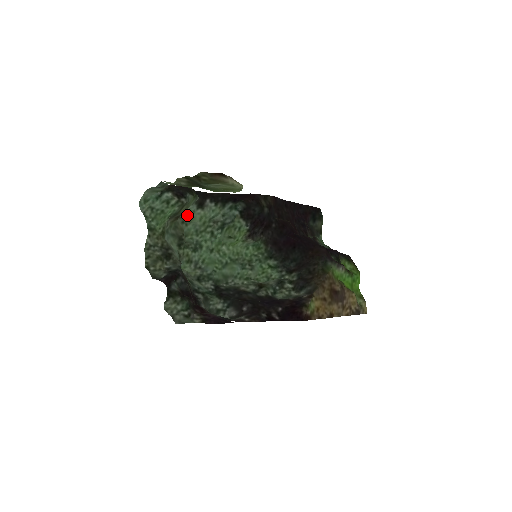
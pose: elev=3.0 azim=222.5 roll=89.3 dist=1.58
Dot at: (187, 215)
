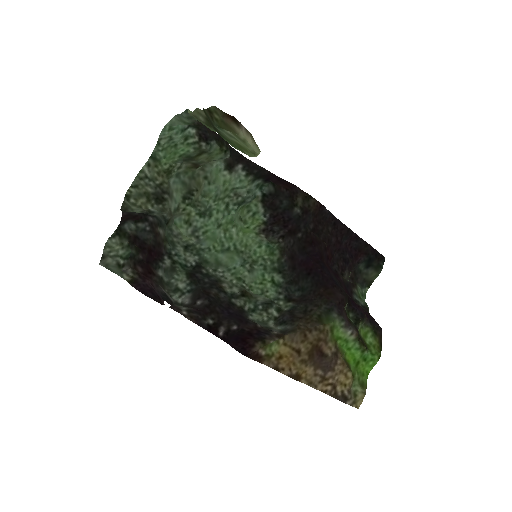
Dot at: (213, 171)
